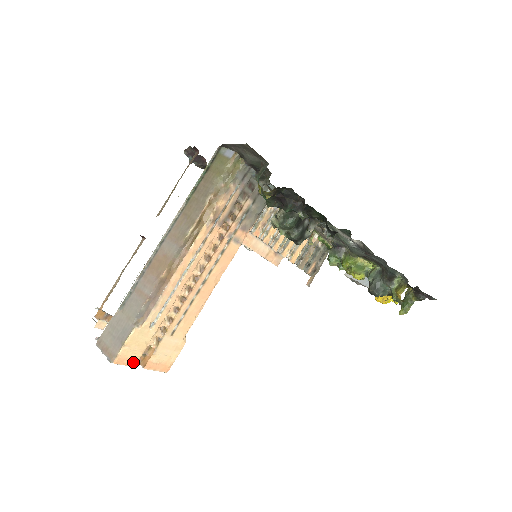
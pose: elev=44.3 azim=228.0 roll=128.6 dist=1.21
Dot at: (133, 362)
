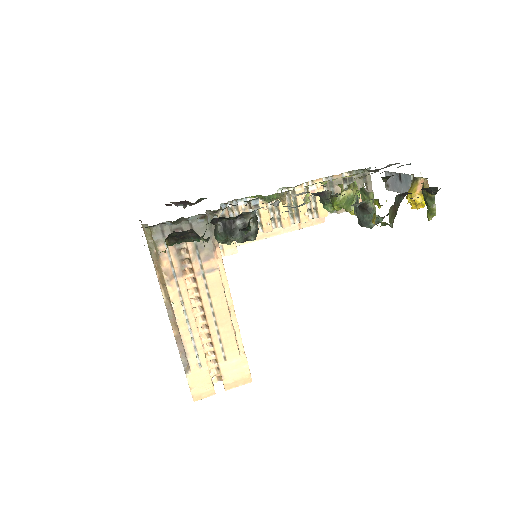
Dot at: (211, 392)
